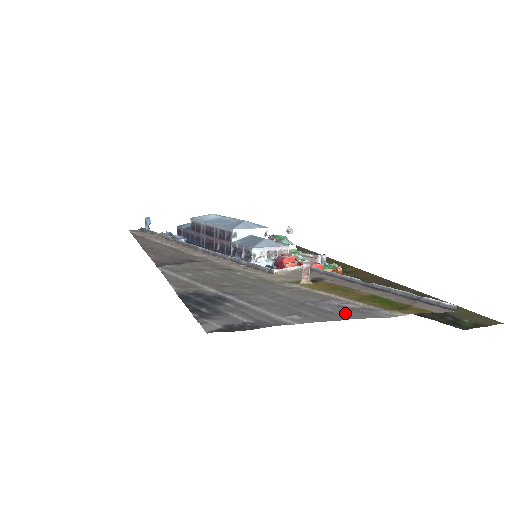
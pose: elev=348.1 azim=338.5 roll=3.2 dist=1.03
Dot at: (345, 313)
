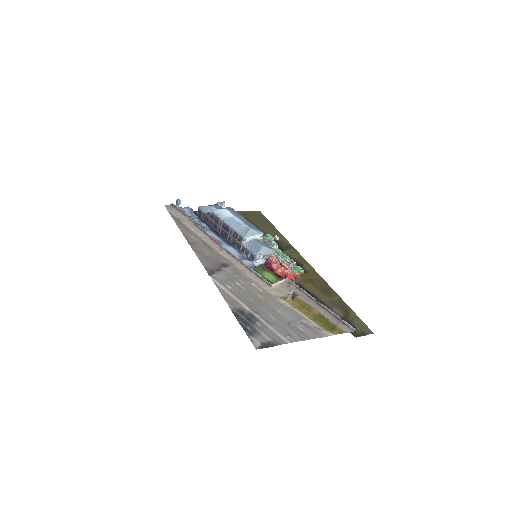
Dot at: (308, 333)
